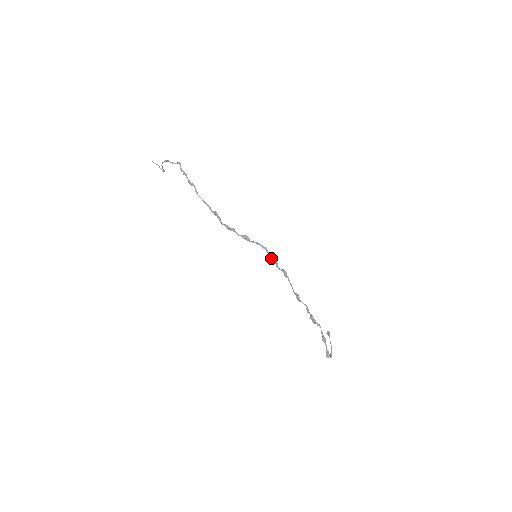
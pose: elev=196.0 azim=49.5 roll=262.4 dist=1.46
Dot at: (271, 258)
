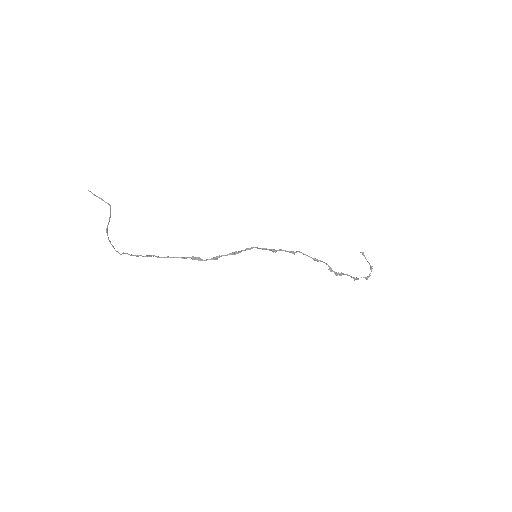
Dot at: (271, 250)
